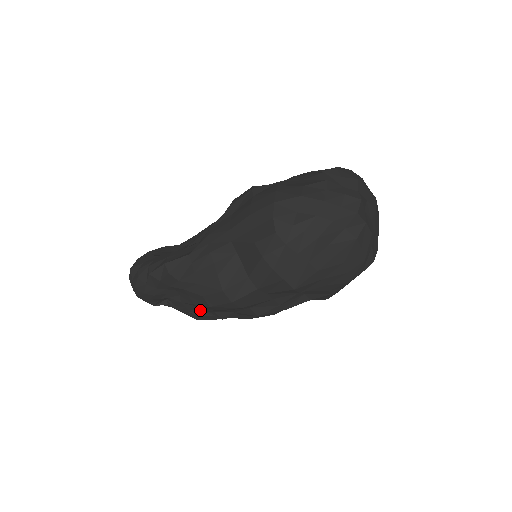
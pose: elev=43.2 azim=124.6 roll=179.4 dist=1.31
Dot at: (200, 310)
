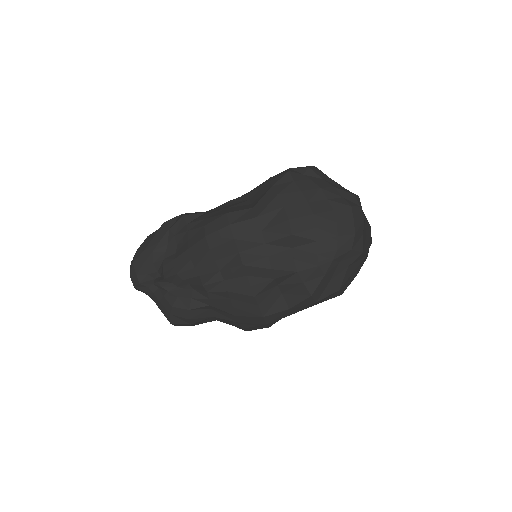
Dot at: (188, 268)
